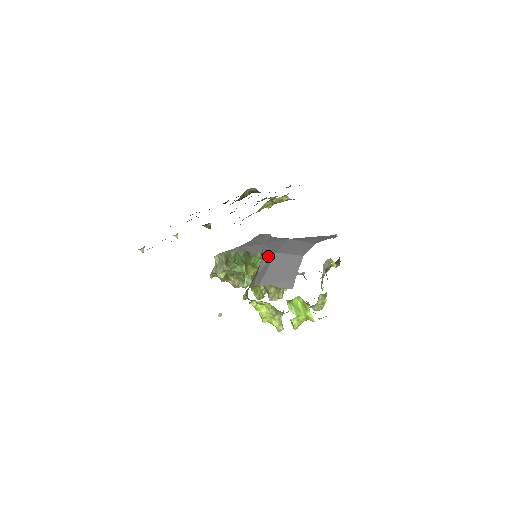
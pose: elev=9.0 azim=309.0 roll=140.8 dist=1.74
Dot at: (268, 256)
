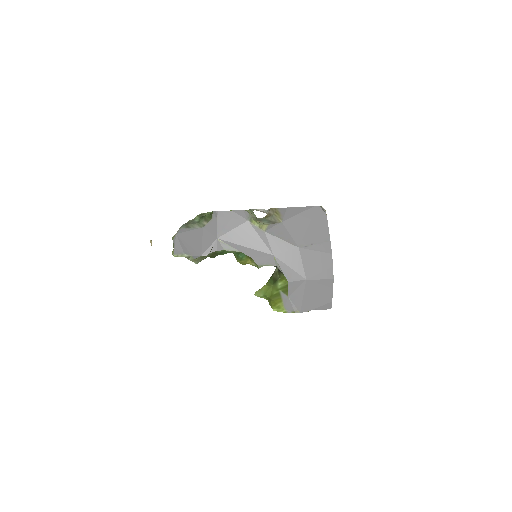
Dot at: (297, 282)
